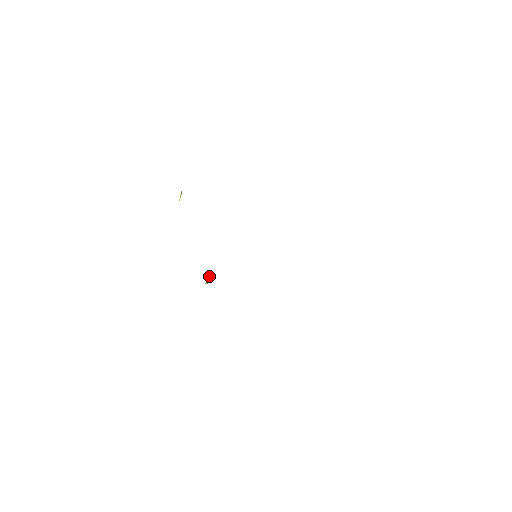
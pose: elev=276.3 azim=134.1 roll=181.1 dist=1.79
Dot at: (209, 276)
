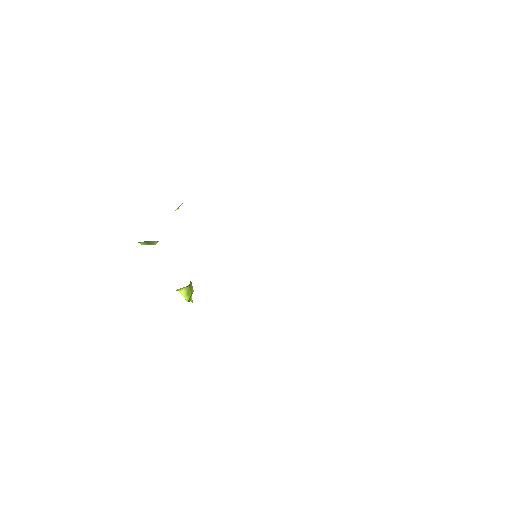
Dot at: (191, 297)
